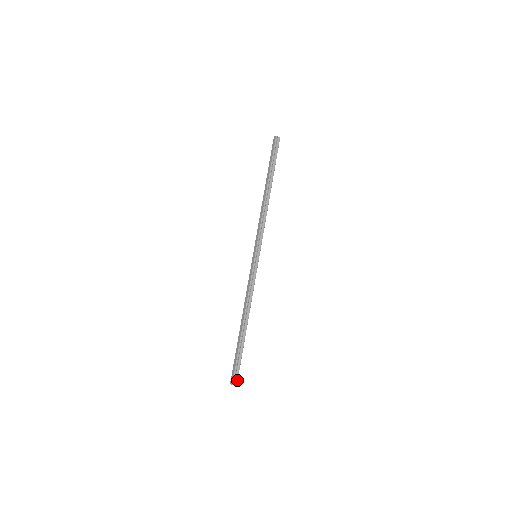
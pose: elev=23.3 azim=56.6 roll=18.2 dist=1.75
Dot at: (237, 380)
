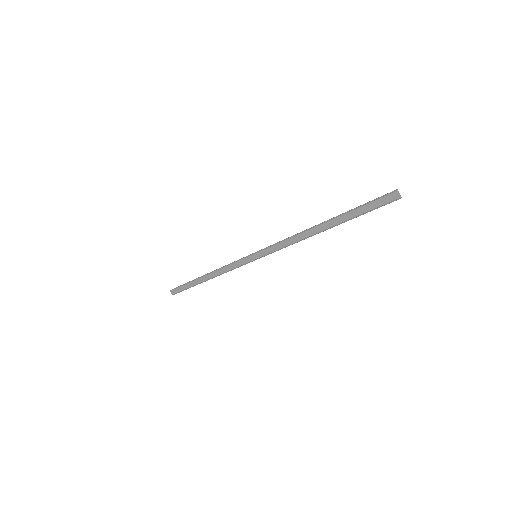
Dot at: occluded
